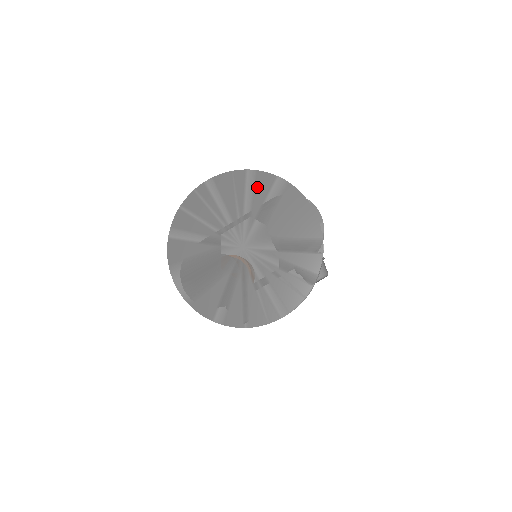
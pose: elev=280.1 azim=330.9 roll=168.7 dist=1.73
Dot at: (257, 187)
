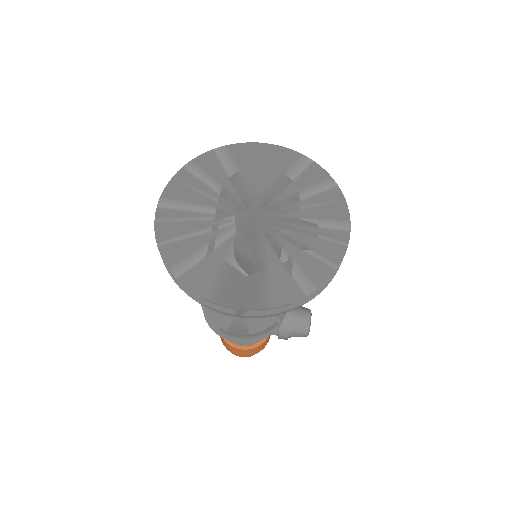
Dot at: (207, 169)
